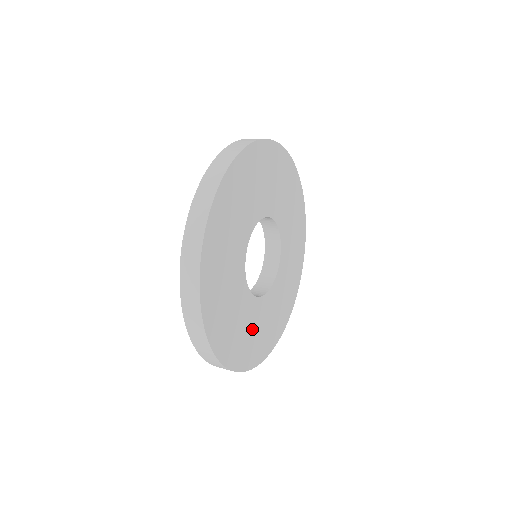
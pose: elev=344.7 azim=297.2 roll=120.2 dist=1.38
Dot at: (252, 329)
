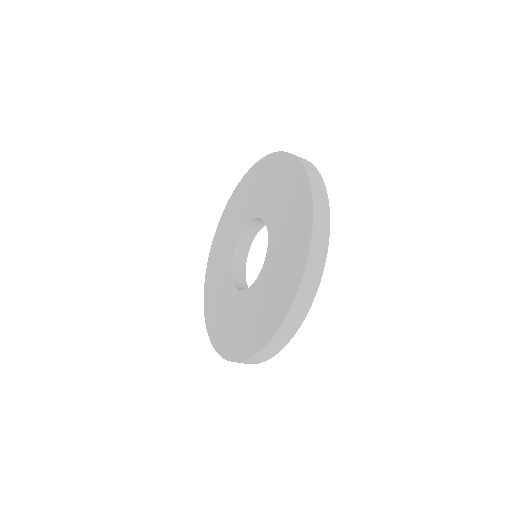
Dot at: occluded
